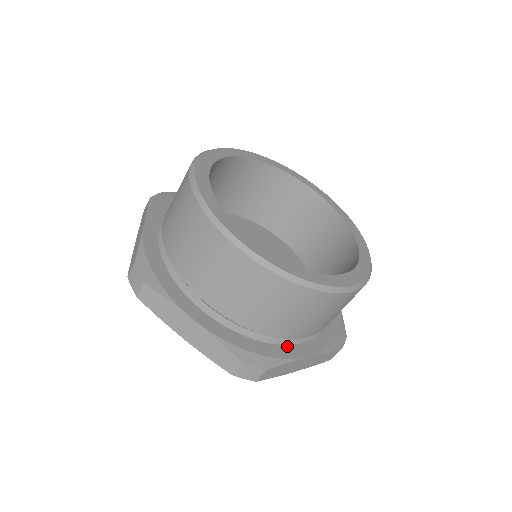
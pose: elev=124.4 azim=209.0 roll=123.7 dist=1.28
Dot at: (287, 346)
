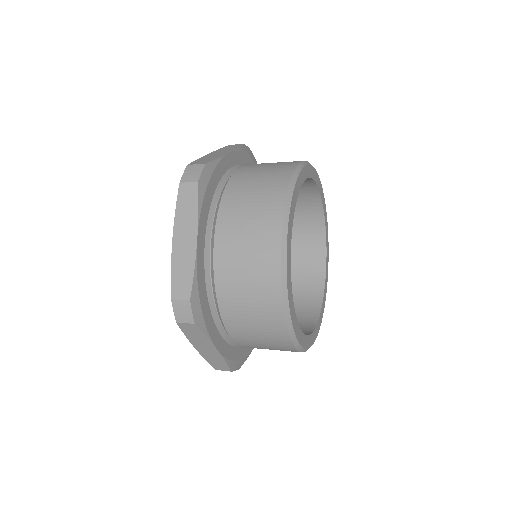
Dot at: occluded
